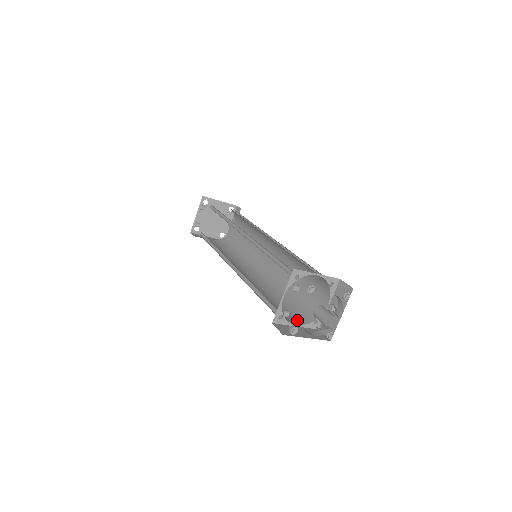
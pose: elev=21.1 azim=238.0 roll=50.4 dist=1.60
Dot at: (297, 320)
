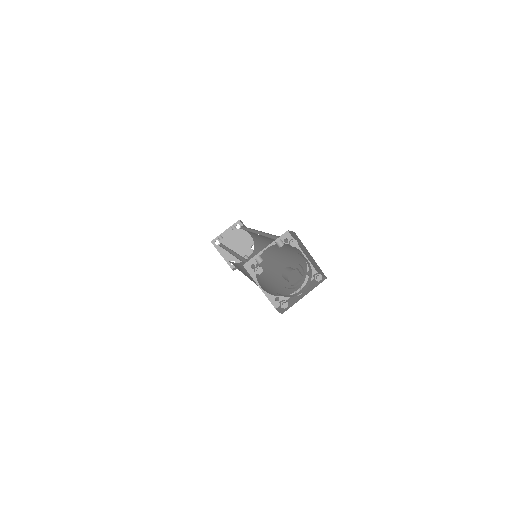
Dot at: occluded
